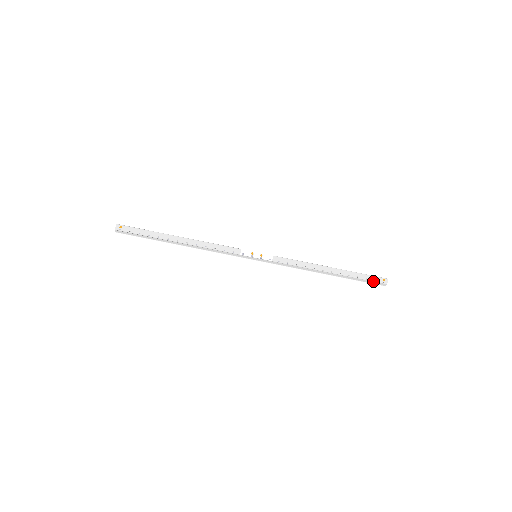
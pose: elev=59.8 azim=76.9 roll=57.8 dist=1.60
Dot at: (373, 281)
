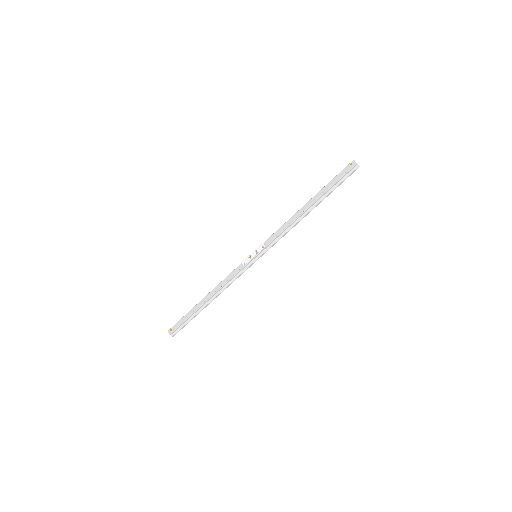
Dot at: (344, 174)
